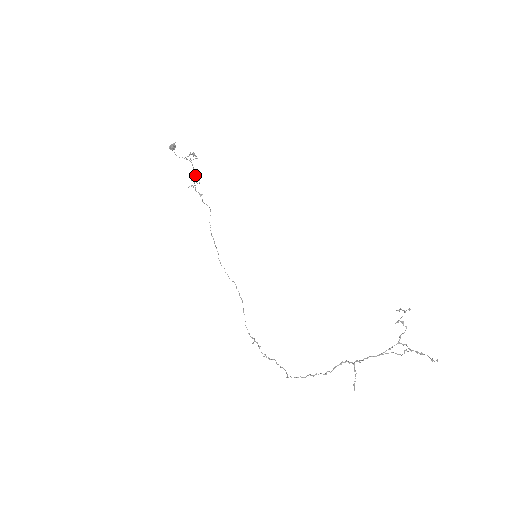
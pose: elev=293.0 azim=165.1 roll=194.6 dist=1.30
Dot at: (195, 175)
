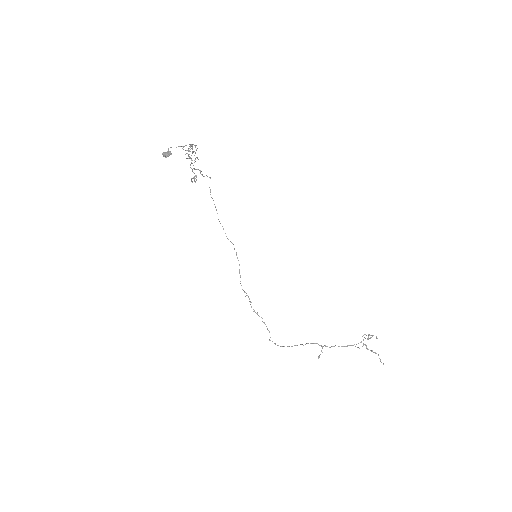
Dot at: (195, 176)
